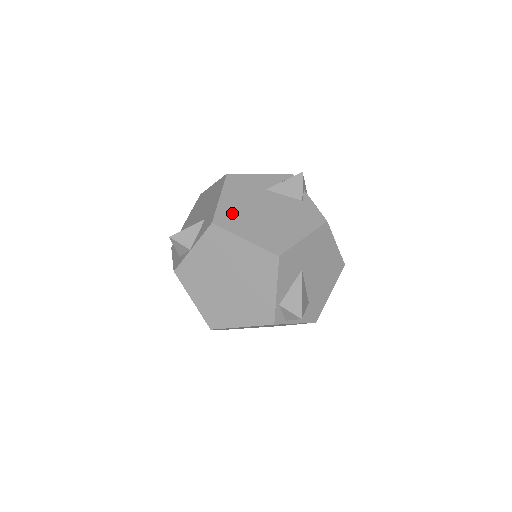
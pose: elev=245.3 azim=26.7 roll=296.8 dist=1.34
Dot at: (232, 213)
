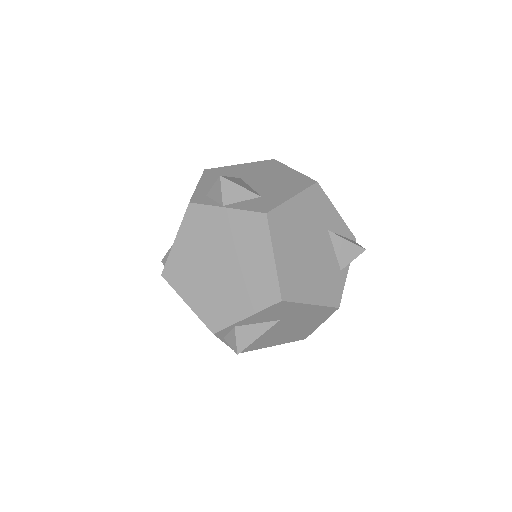
Dot at: (288, 222)
